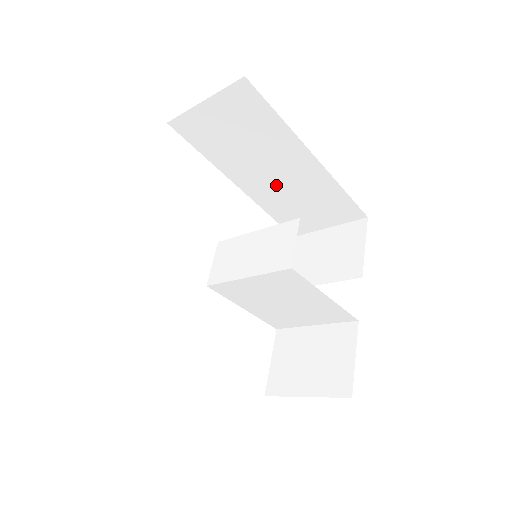
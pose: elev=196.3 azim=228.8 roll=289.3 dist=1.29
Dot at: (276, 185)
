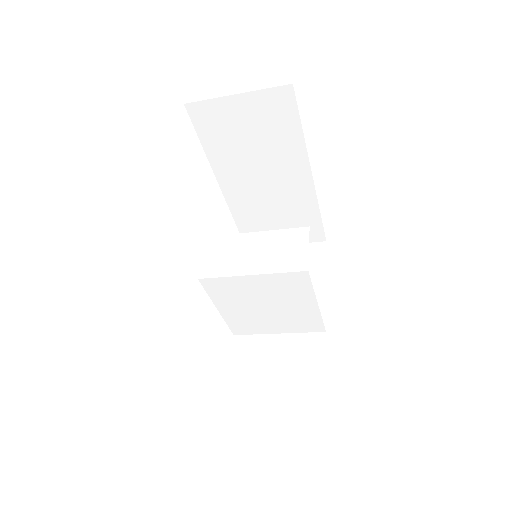
Dot at: (260, 194)
